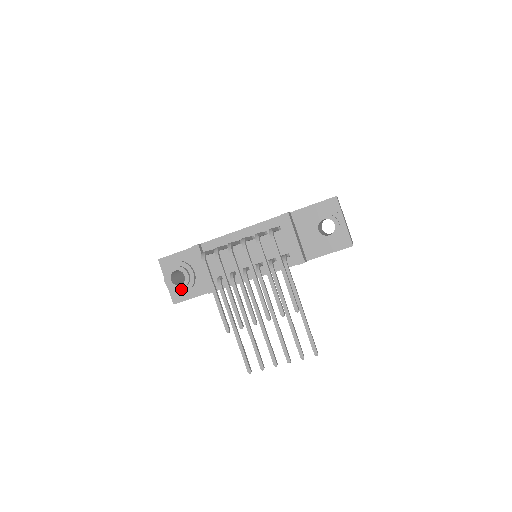
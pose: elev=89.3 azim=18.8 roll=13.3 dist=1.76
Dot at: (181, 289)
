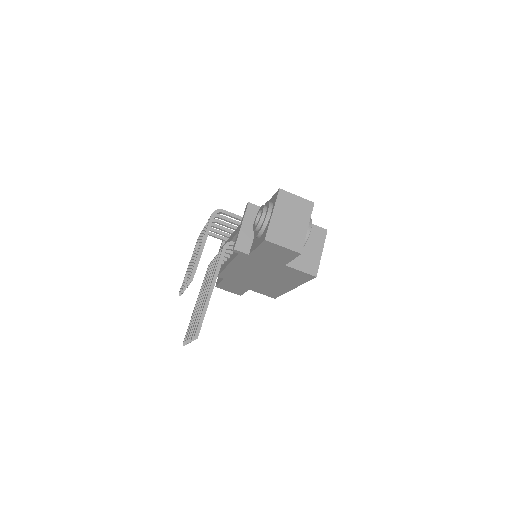
Dot at: occluded
